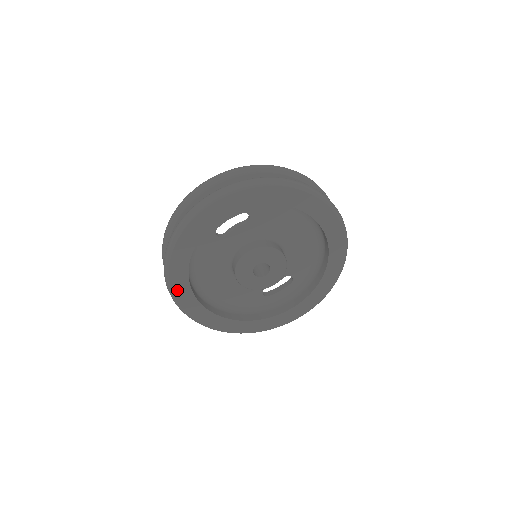
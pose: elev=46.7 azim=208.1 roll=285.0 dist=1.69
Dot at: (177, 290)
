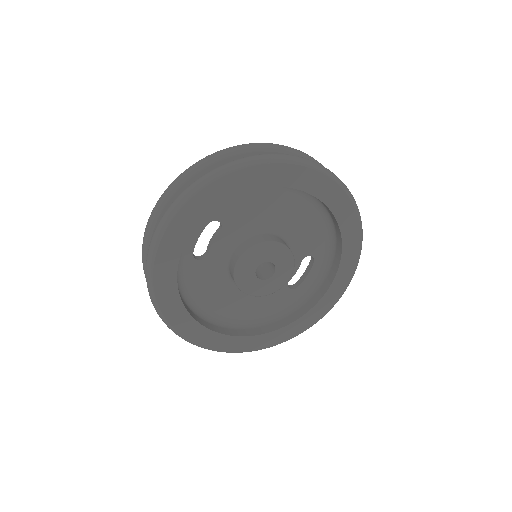
Dot at: (190, 335)
